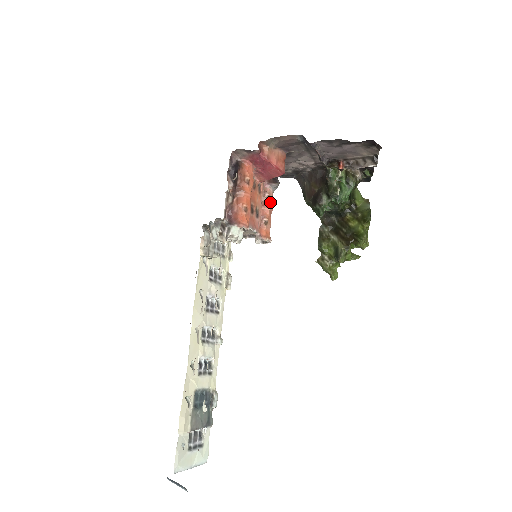
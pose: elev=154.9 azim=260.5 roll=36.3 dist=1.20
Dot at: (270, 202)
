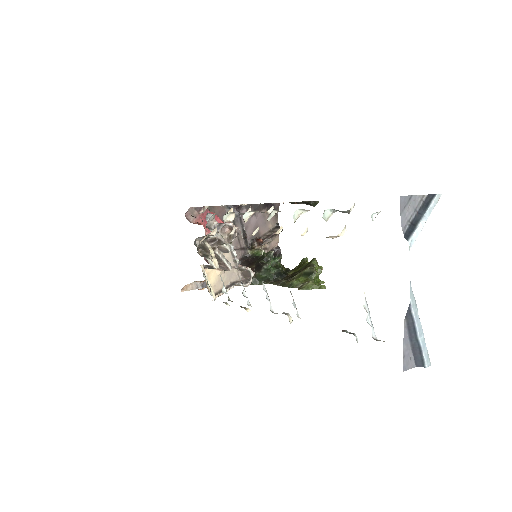
Dot at: occluded
